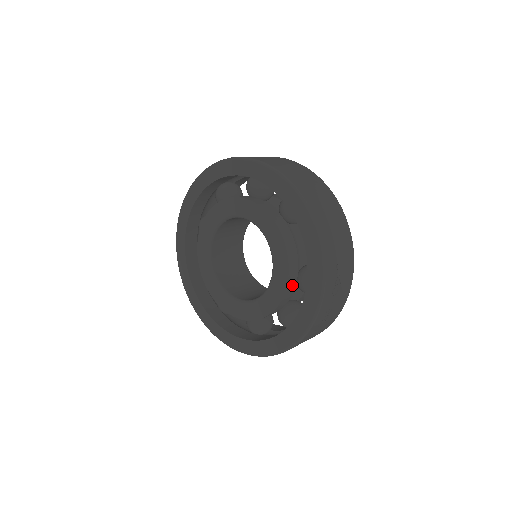
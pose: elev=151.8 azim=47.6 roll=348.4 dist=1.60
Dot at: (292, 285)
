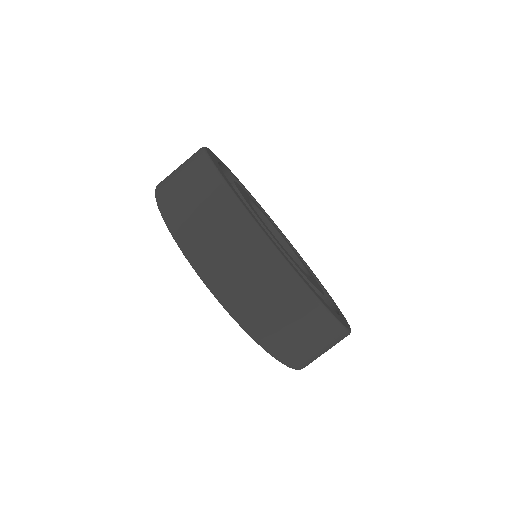
Dot at: occluded
